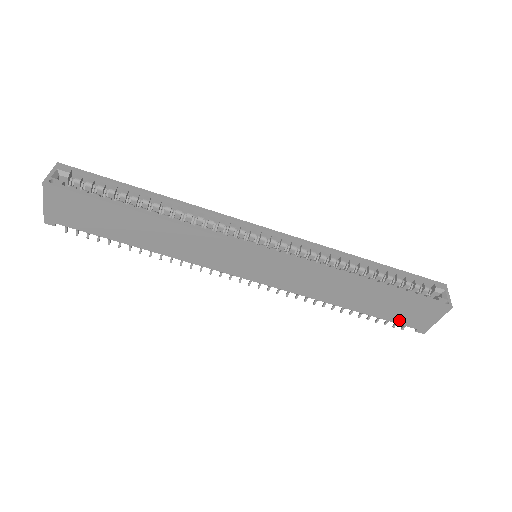
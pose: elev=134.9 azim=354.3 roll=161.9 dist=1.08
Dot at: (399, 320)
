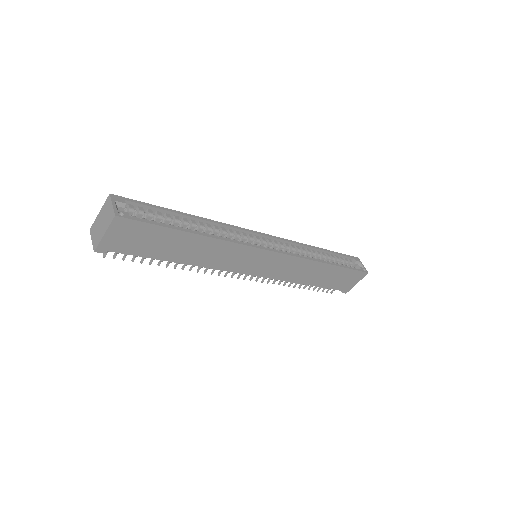
Dot at: (336, 287)
